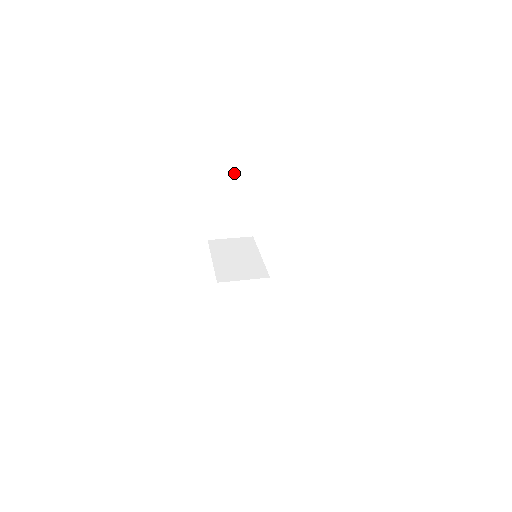
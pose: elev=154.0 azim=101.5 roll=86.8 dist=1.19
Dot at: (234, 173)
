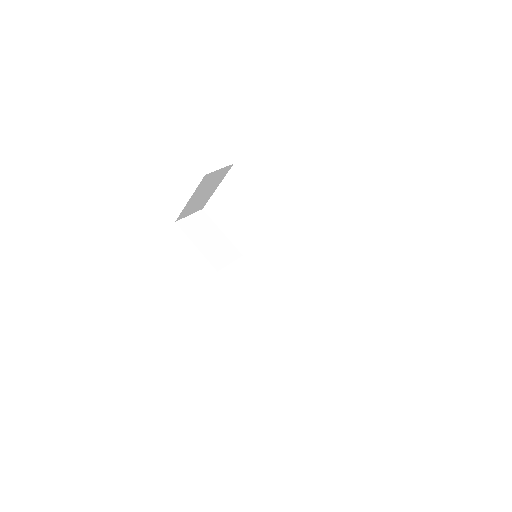
Dot at: (216, 177)
